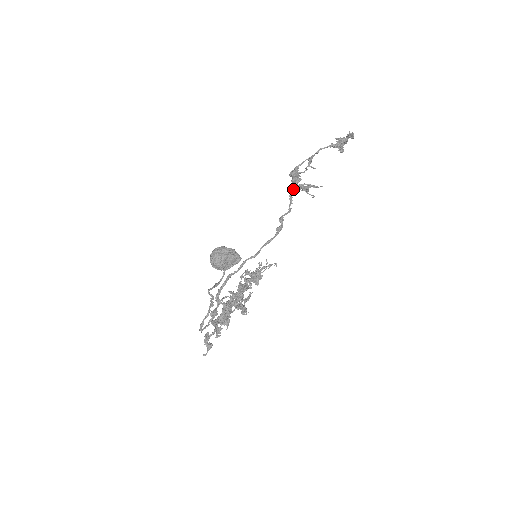
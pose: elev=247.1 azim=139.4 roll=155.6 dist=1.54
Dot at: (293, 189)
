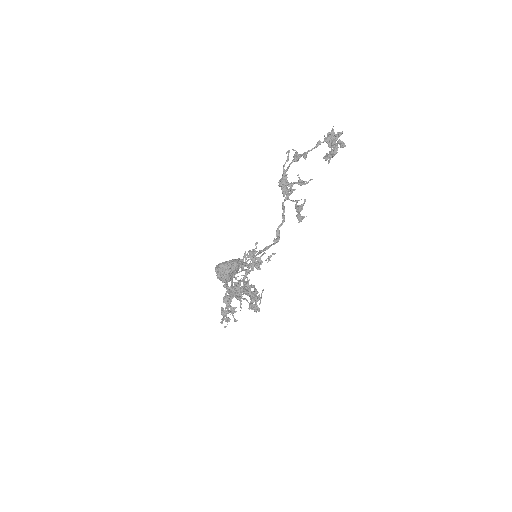
Dot at: (284, 200)
